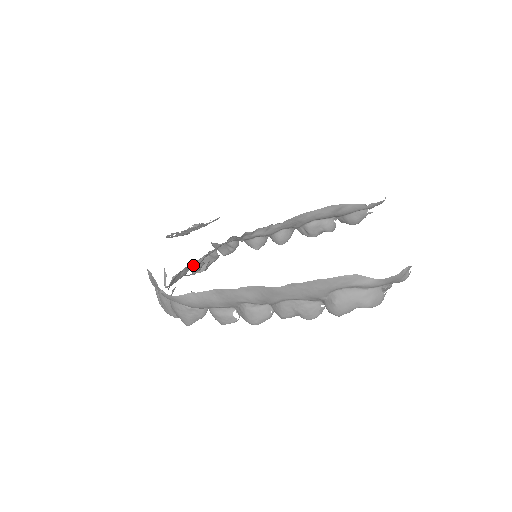
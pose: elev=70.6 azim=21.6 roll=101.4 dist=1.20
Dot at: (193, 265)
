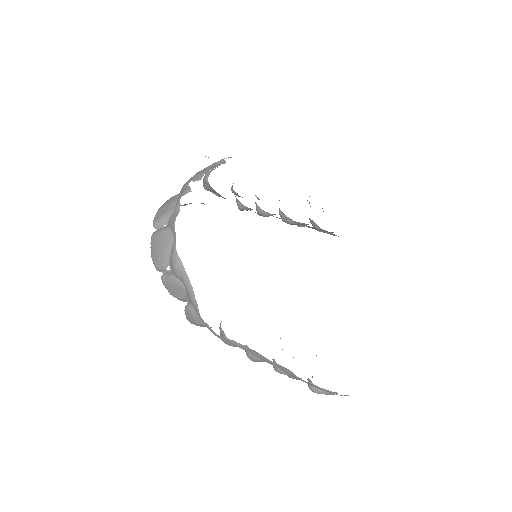
Dot at: occluded
